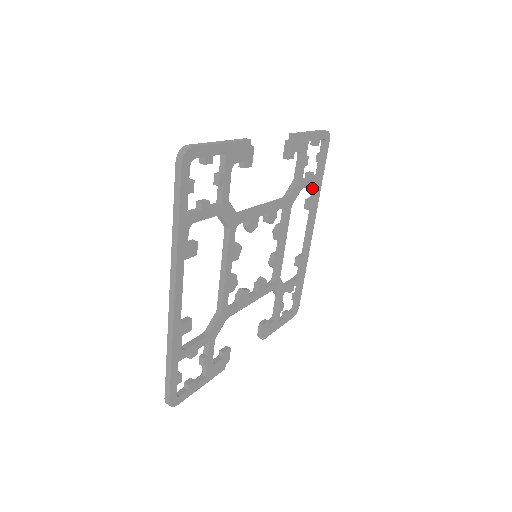
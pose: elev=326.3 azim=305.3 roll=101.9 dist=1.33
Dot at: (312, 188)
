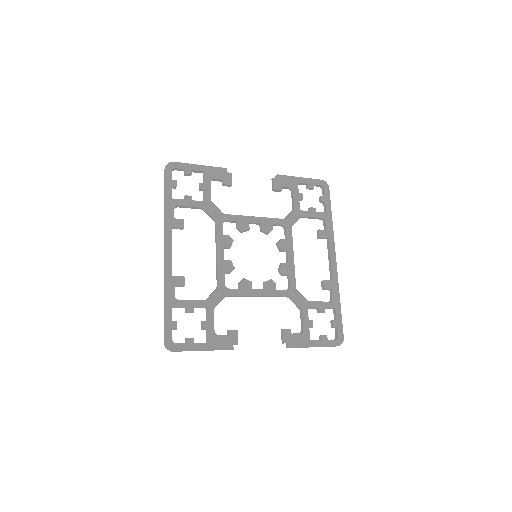
Dot at: (323, 224)
